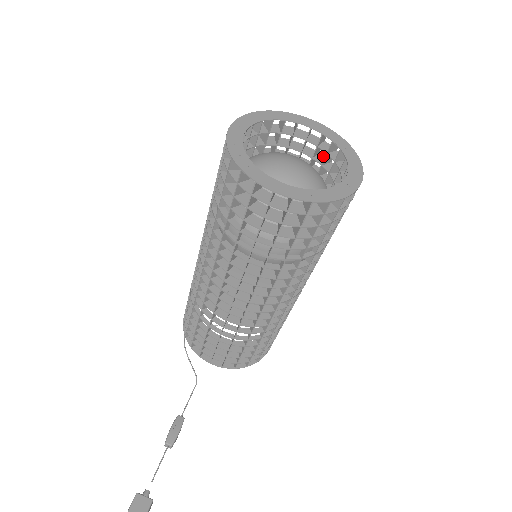
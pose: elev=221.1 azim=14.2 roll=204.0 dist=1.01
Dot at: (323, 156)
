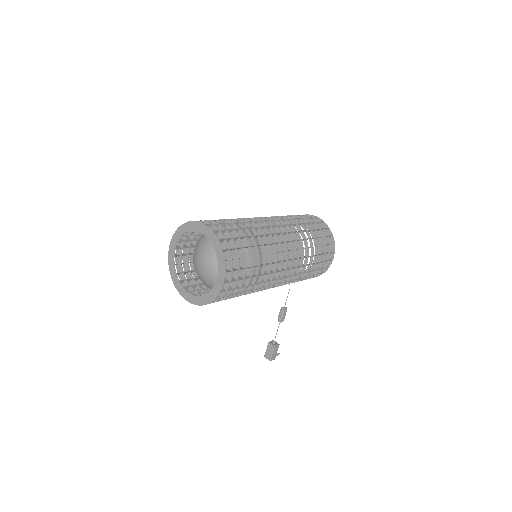
Dot at: (228, 233)
